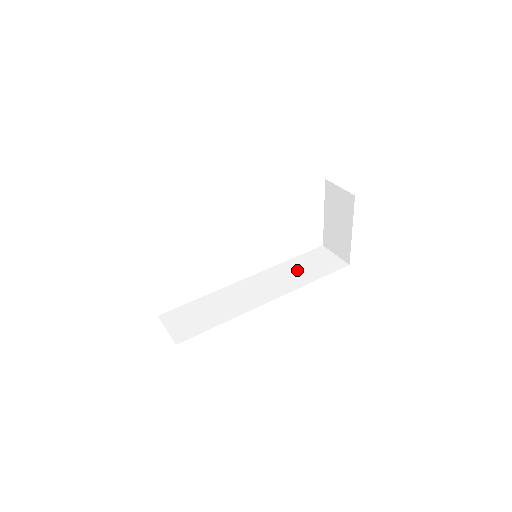
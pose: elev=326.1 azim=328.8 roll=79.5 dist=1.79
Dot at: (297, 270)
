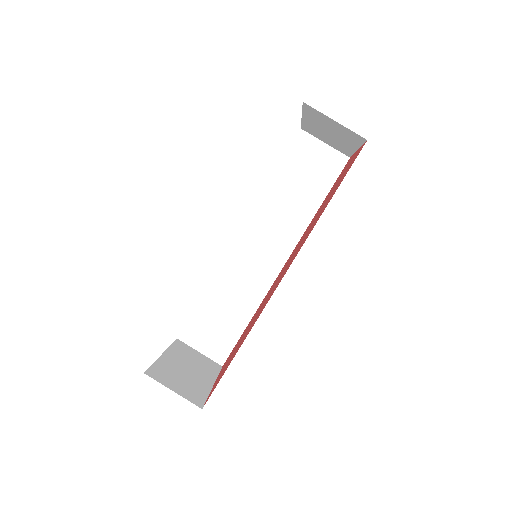
Dot at: (289, 197)
